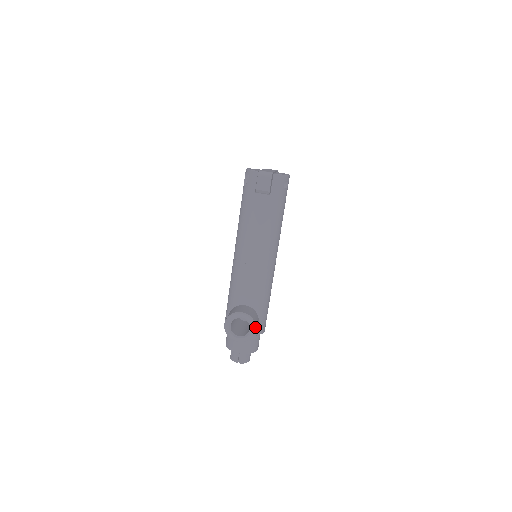
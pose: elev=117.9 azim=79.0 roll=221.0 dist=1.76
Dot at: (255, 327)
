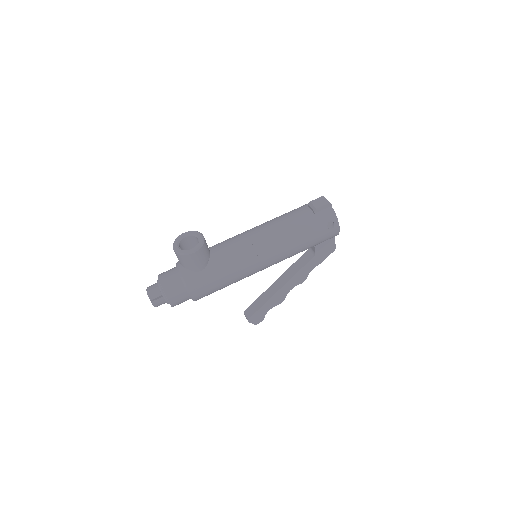
Dot at: (196, 250)
